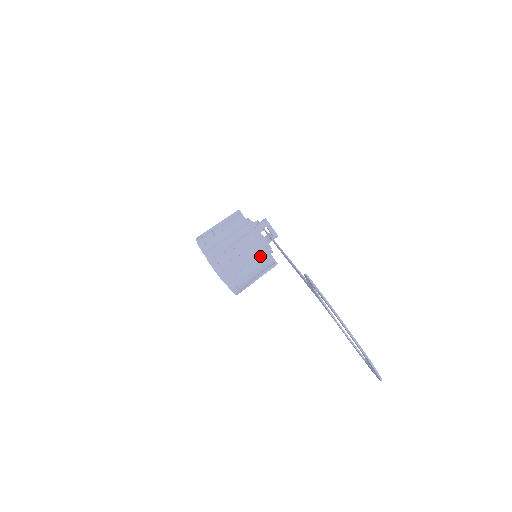
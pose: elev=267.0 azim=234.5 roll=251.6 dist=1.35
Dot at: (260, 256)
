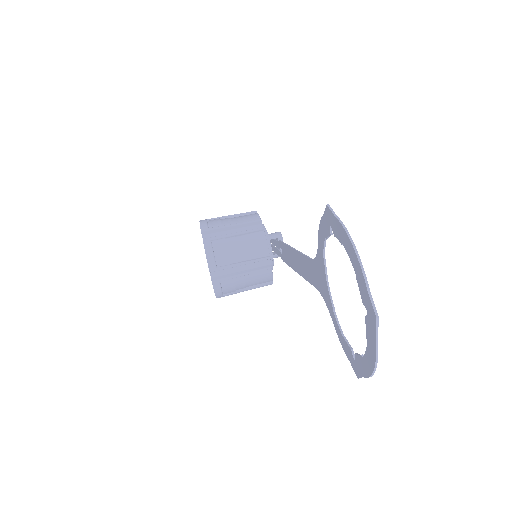
Dot at: (260, 260)
